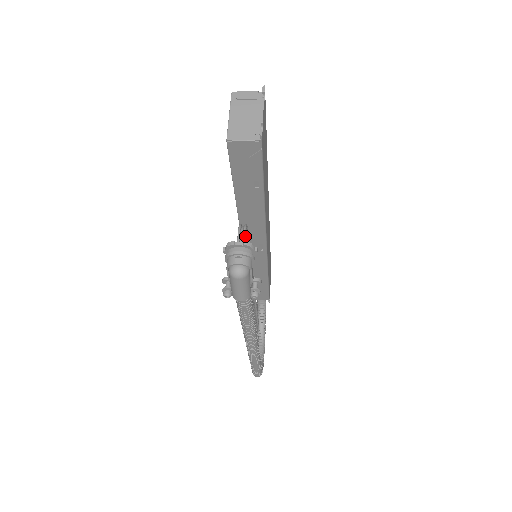
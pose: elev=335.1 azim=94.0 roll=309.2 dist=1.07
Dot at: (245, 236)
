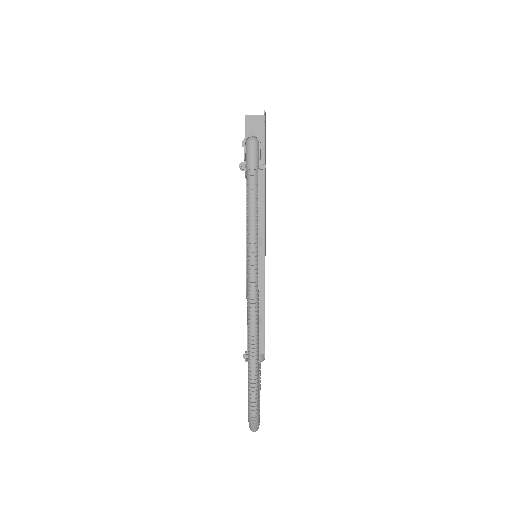
Dot at: occluded
